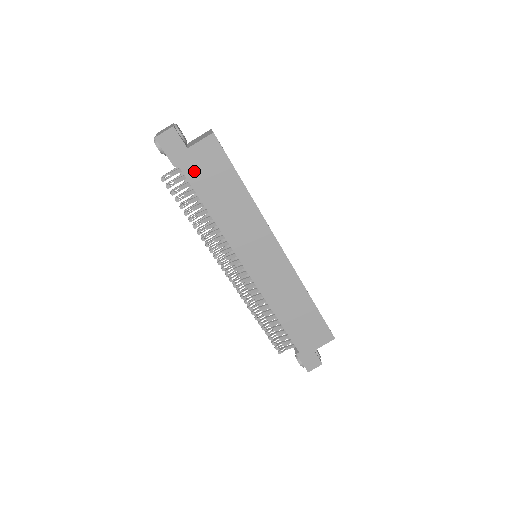
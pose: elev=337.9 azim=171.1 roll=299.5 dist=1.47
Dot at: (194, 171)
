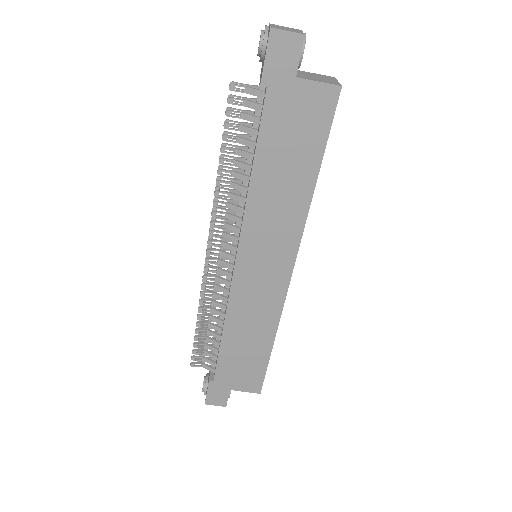
Dot at: (279, 111)
